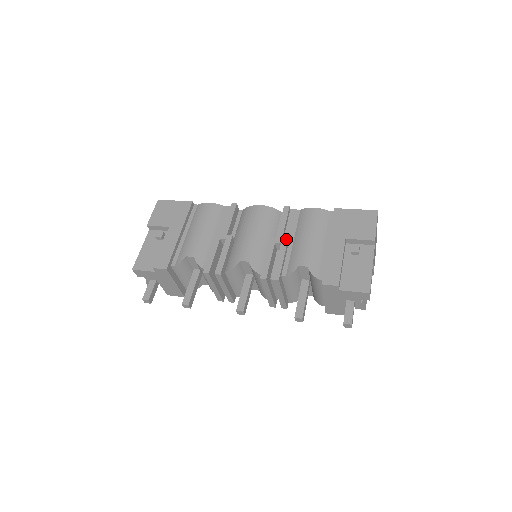
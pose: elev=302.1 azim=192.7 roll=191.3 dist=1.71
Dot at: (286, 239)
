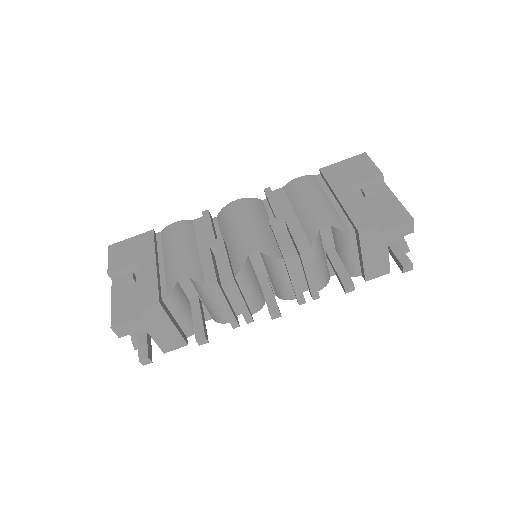
Dot at: (287, 213)
